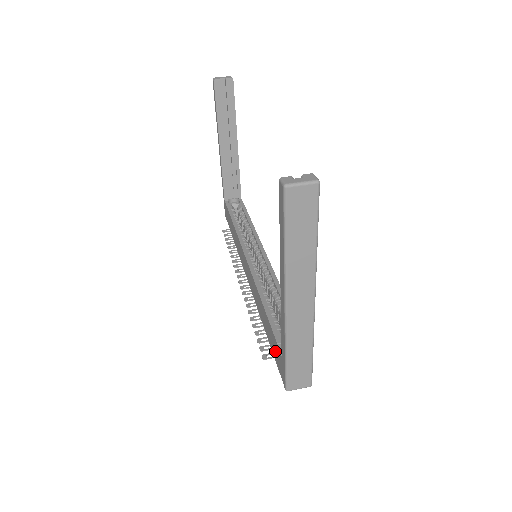
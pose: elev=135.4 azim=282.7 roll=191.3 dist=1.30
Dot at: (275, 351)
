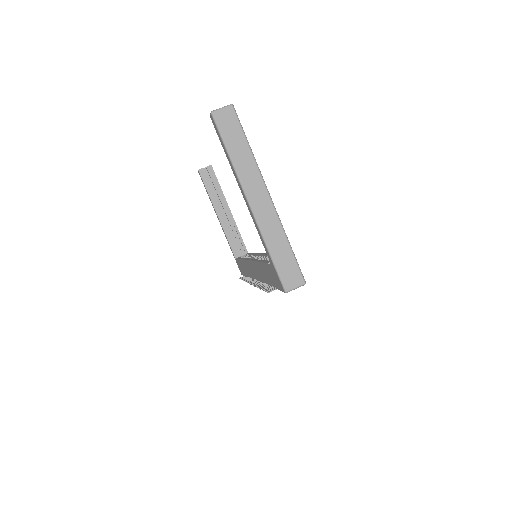
Dot at: (272, 277)
